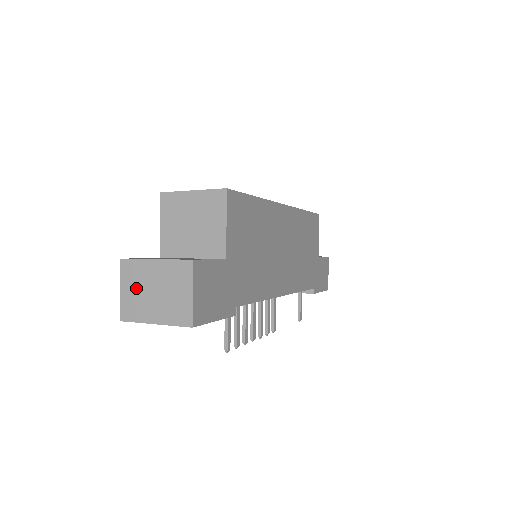
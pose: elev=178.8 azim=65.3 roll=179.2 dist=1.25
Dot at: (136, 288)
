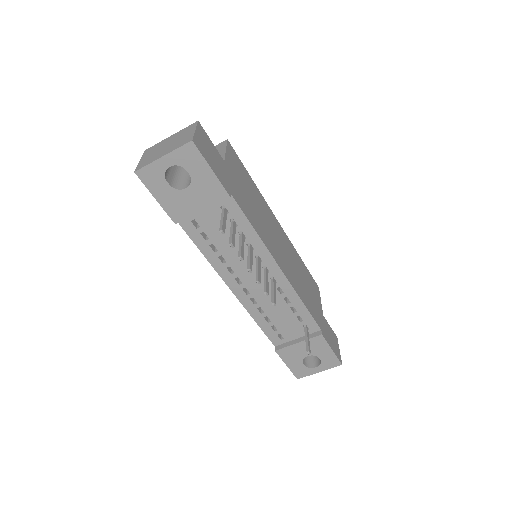
Dot at: (153, 153)
